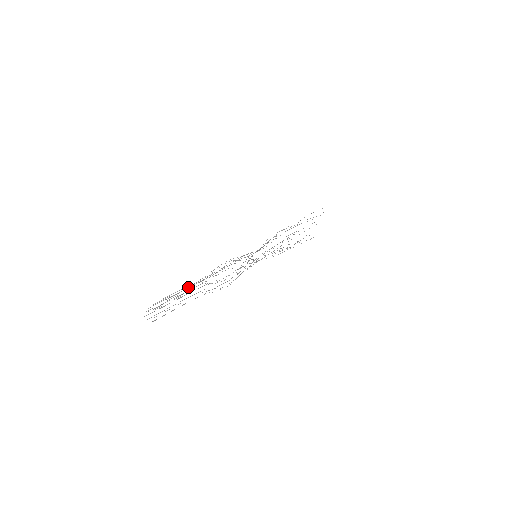
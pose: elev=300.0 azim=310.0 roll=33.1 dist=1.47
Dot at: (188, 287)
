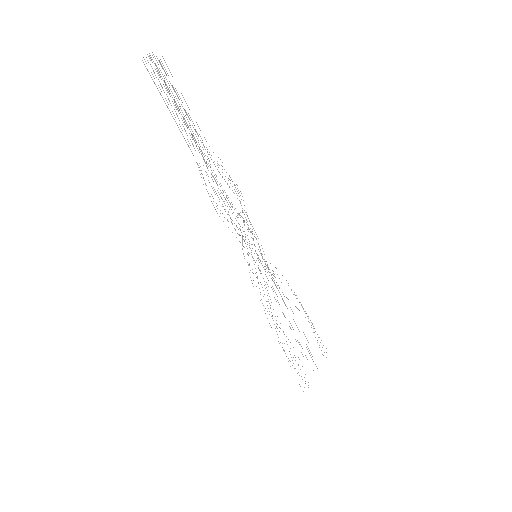
Dot at: (190, 131)
